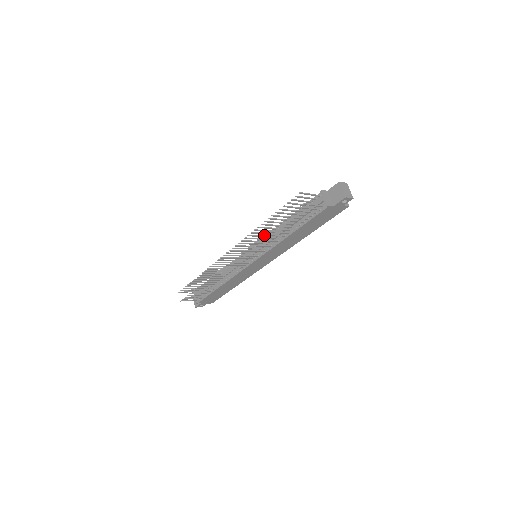
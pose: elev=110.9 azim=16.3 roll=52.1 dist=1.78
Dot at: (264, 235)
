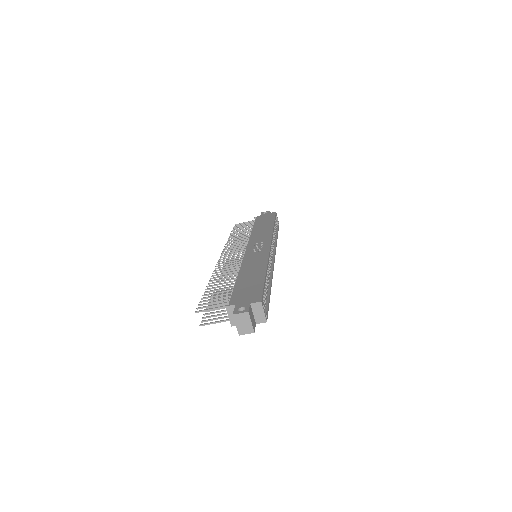
Dot at: occluded
